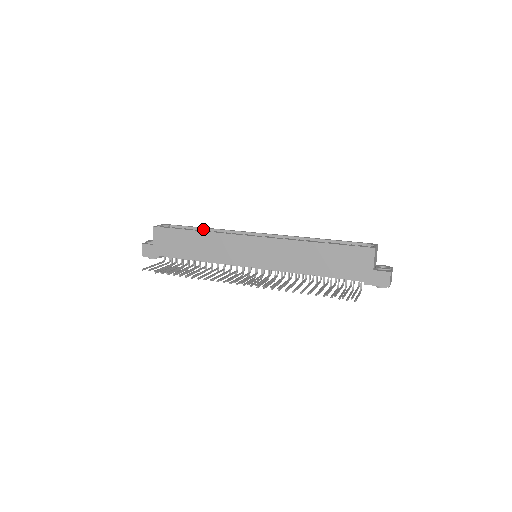
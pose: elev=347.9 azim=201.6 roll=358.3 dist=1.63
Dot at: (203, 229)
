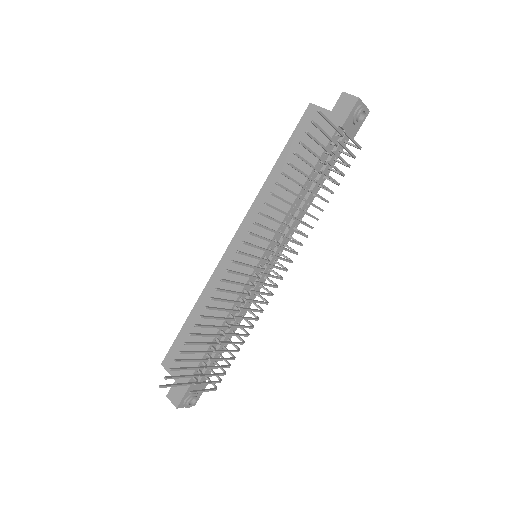
Dot at: occluded
